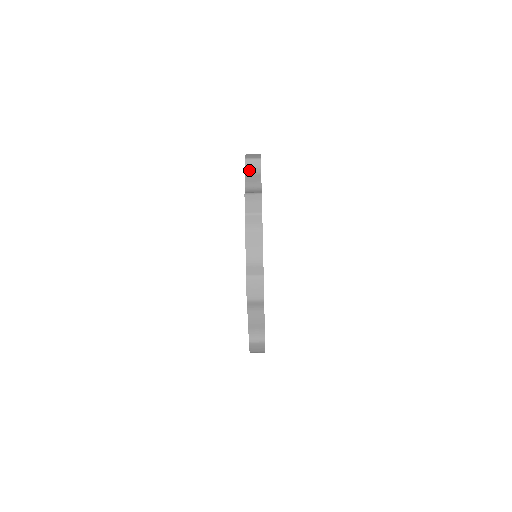
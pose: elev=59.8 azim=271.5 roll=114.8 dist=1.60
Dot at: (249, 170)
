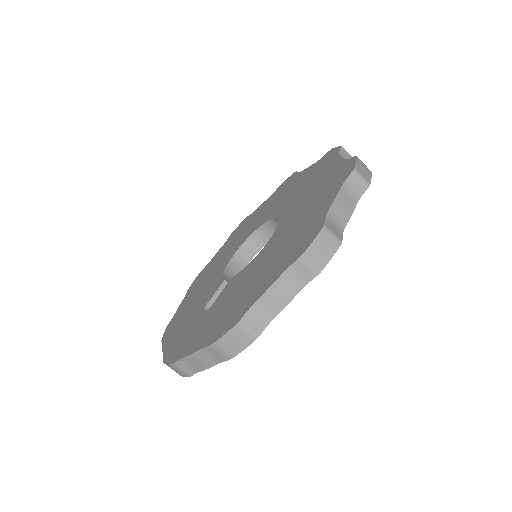
Dot at: (342, 156)
